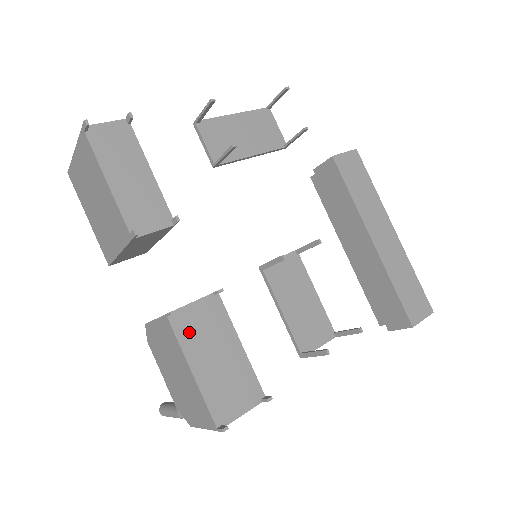
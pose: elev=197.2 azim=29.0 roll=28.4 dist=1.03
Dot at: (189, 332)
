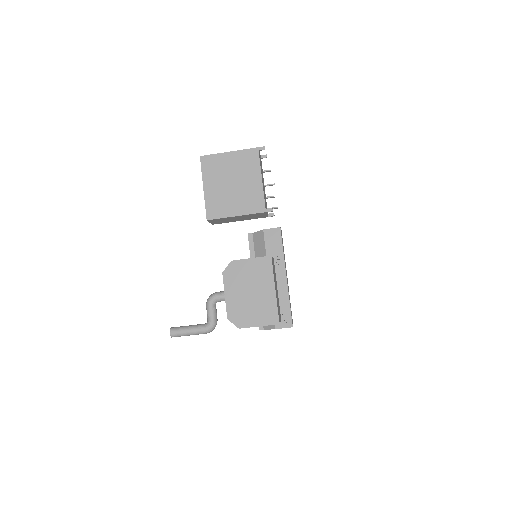
Dot at: occluded
